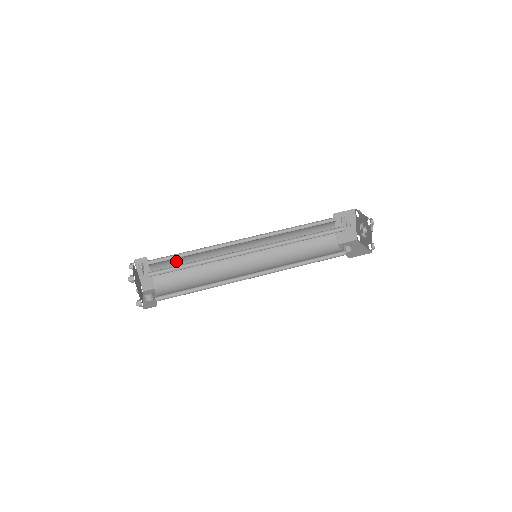
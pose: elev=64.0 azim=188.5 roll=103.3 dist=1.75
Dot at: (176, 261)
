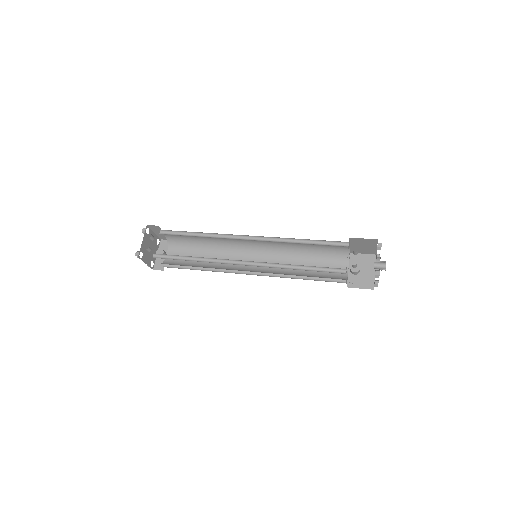
Dot at: (184, 235)
